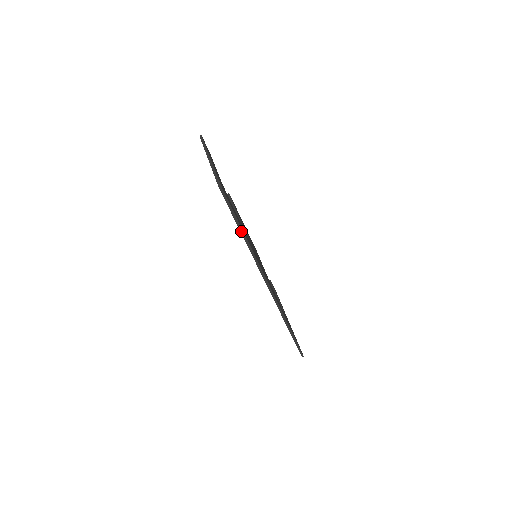
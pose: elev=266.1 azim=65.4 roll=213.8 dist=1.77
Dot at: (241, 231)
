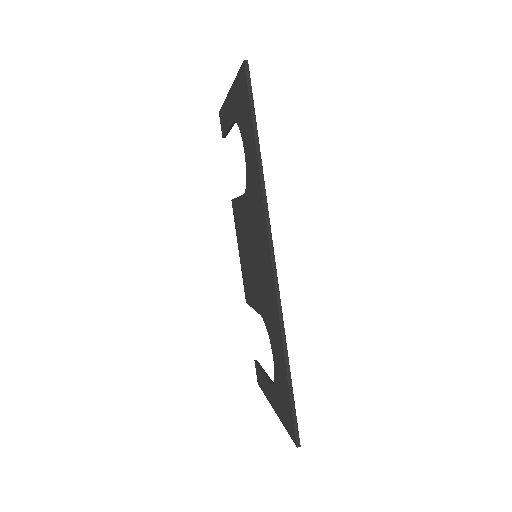
Dot at: (256, 143)
